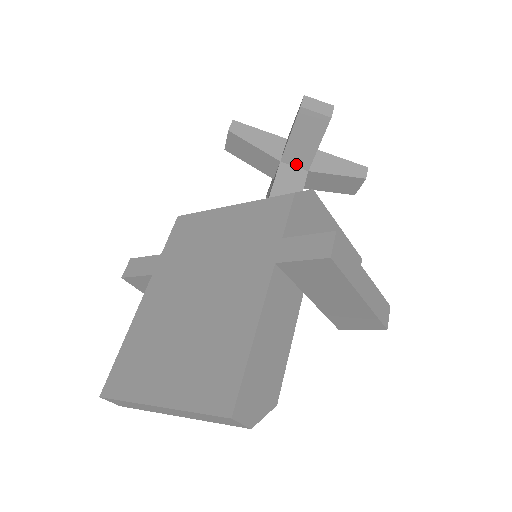
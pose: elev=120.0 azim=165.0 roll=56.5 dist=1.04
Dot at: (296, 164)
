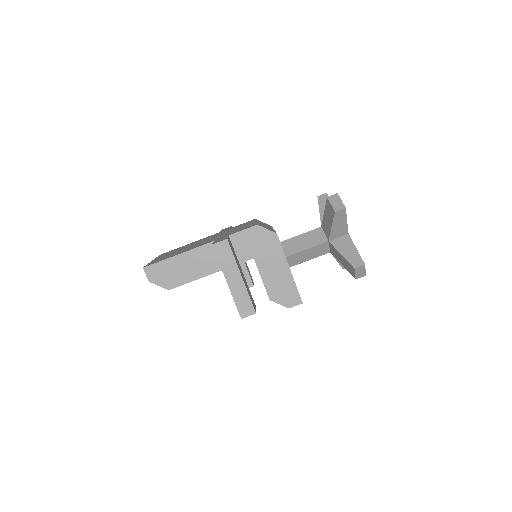
Dot at: (325, 233)
